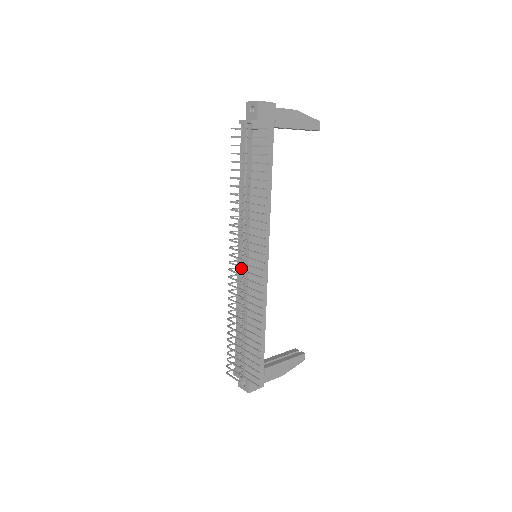
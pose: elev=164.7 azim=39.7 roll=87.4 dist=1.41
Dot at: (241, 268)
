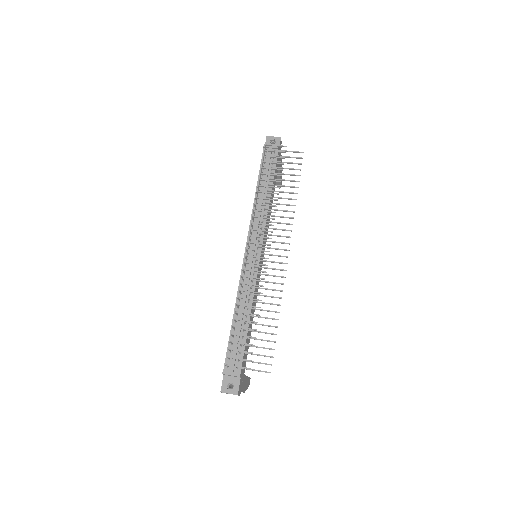
Dot at: (252, 259)
